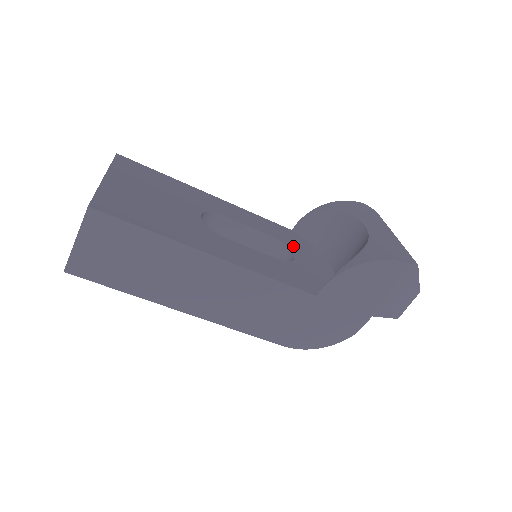
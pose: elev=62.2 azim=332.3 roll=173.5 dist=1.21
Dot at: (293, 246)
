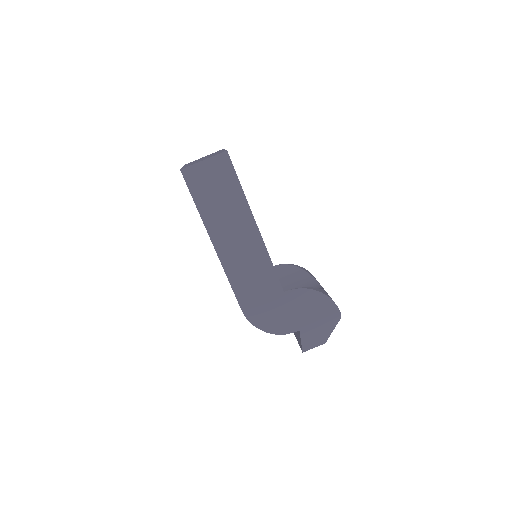
Dot at: occluded
